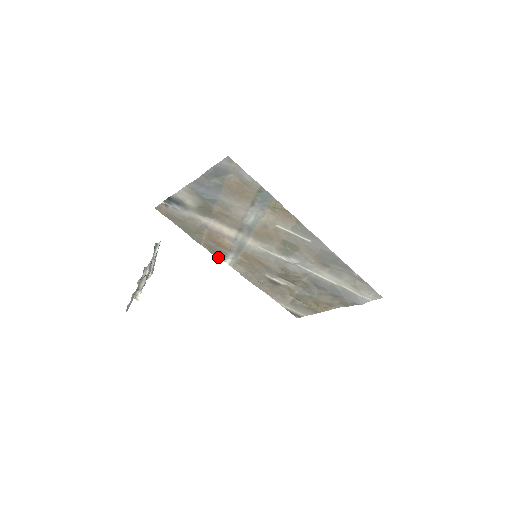
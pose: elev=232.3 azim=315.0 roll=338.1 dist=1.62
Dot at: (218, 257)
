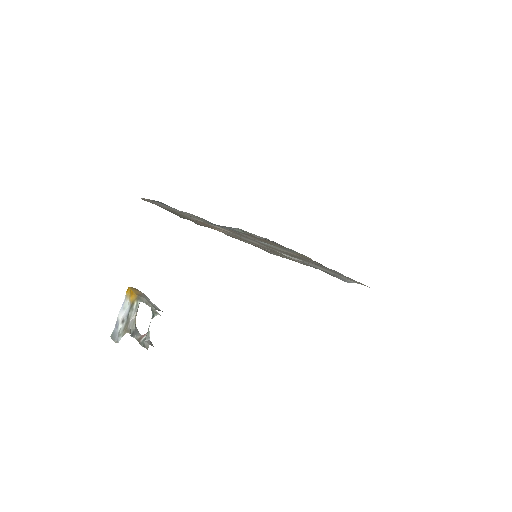
Dot at: (204, 226)
